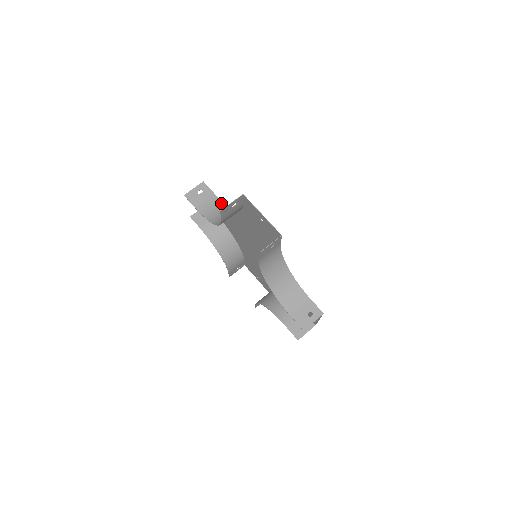
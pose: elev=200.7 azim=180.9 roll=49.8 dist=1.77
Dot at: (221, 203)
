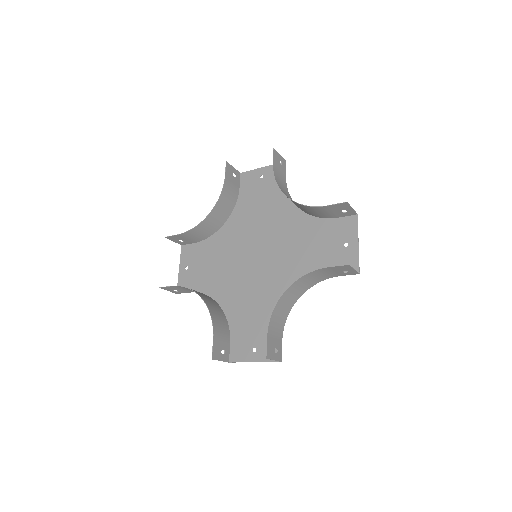
Dot at: occluded
